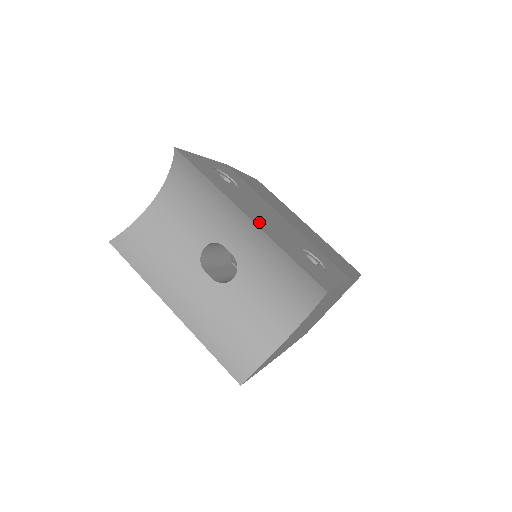
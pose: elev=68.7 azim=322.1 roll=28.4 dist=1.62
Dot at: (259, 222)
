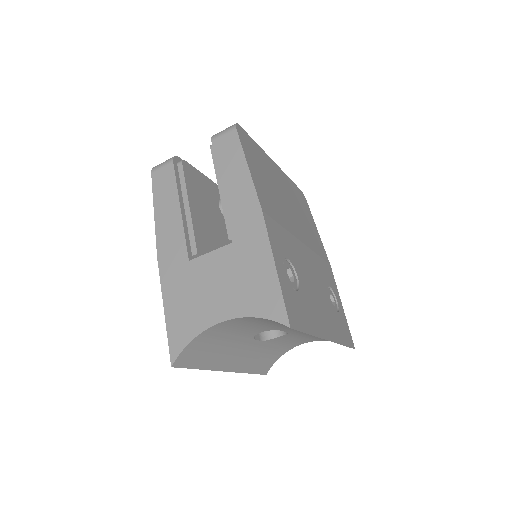
Dot at: (328, 329)
